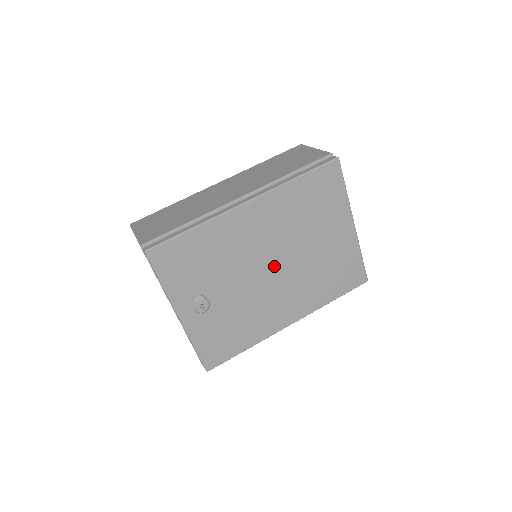
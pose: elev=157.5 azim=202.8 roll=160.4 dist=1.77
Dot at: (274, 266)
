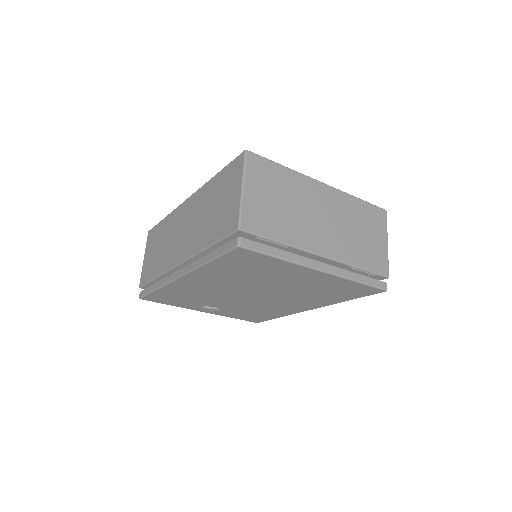
Dot at: (252, 294)
